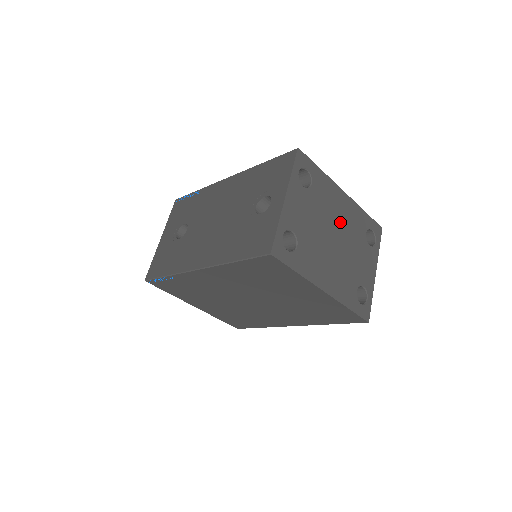
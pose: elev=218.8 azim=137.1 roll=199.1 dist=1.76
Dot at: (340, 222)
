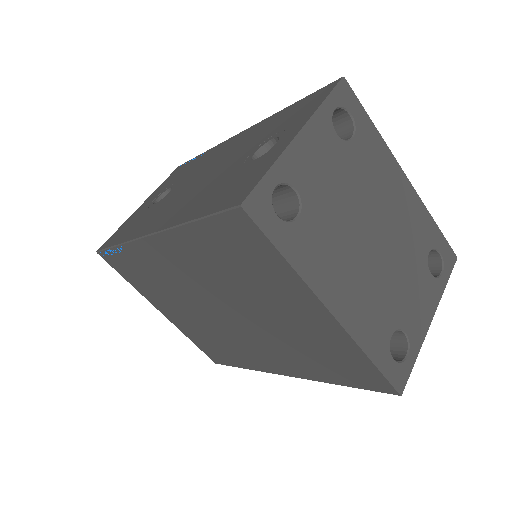
Dot at: (388, 216)
